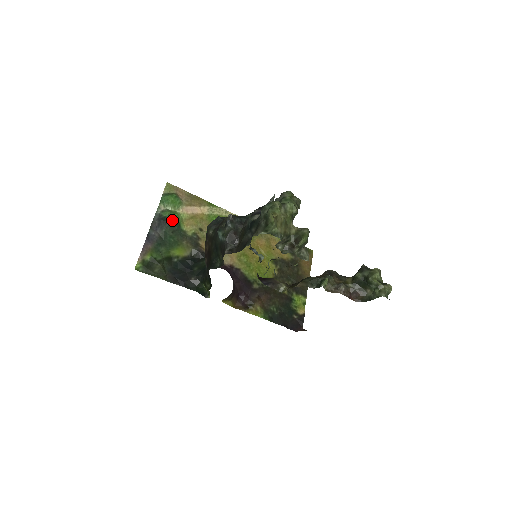
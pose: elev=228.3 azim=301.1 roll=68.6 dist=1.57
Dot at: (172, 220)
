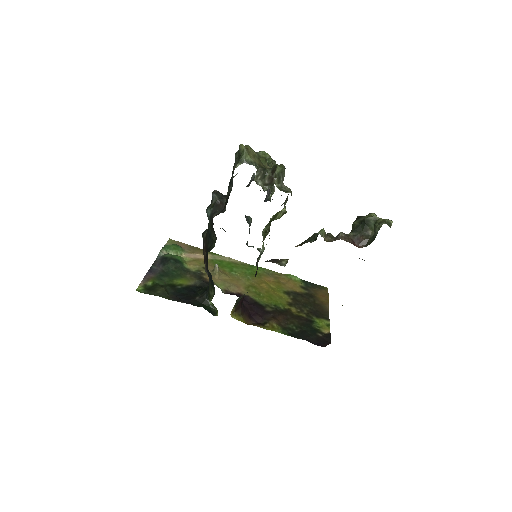
Dot at: (174, 259)
